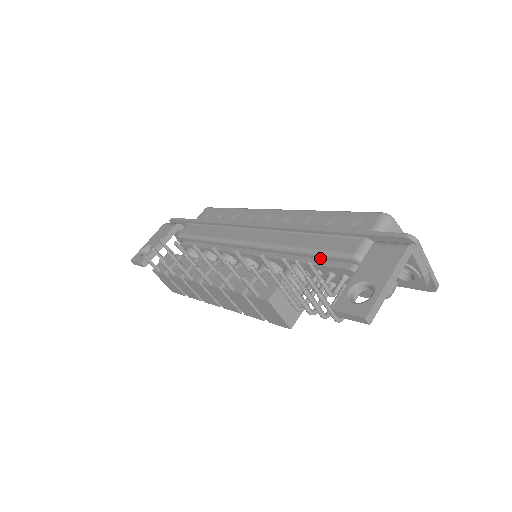
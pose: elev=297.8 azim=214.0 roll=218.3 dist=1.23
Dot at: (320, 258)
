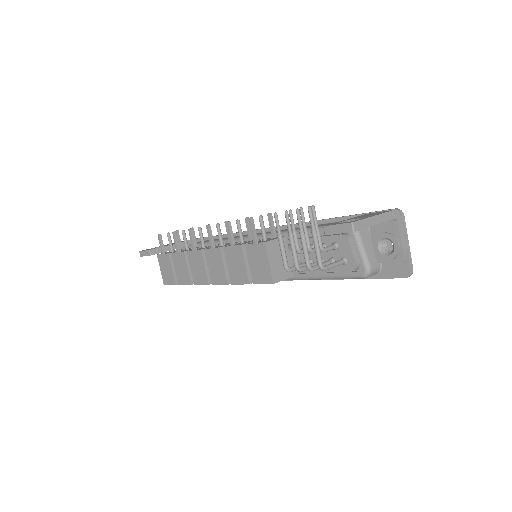
Dot at: occluded
